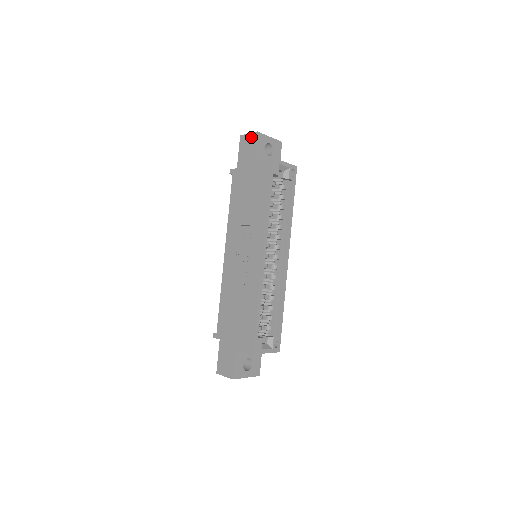
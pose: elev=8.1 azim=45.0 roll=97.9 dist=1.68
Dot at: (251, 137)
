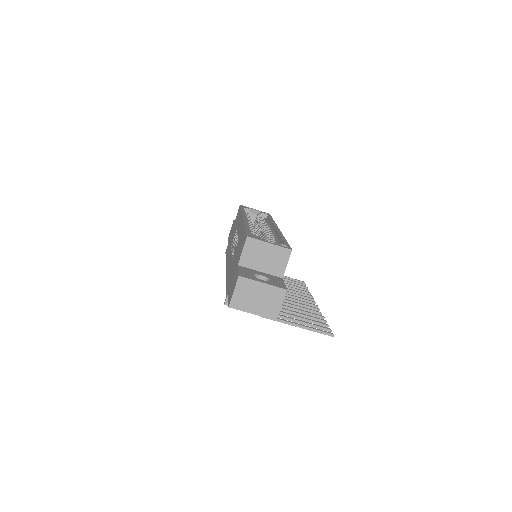
Dot at: occluded
